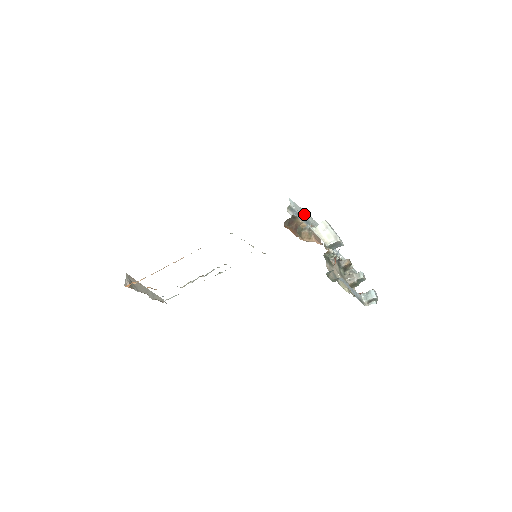
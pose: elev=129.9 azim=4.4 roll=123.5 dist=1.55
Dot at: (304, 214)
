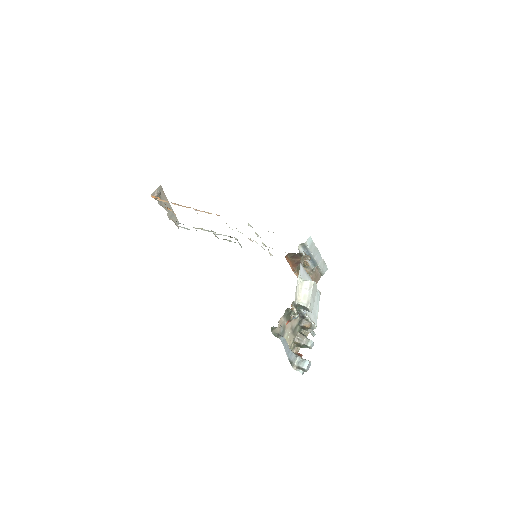
Dot at: (316, 255)
